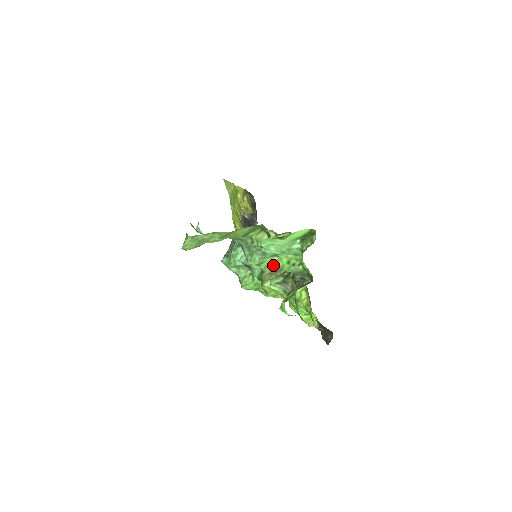
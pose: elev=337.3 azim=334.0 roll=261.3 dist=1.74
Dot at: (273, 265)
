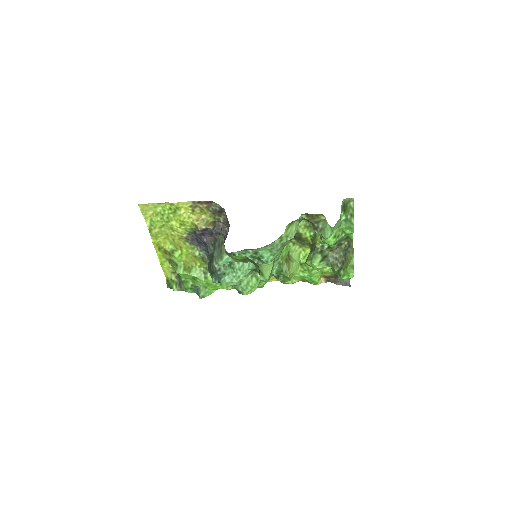
Dot at: (285, 253)
